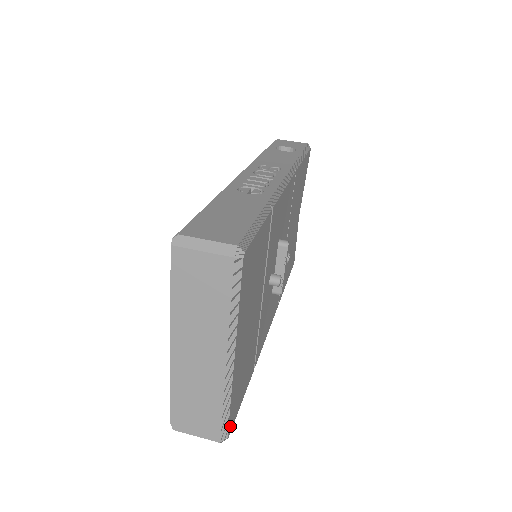
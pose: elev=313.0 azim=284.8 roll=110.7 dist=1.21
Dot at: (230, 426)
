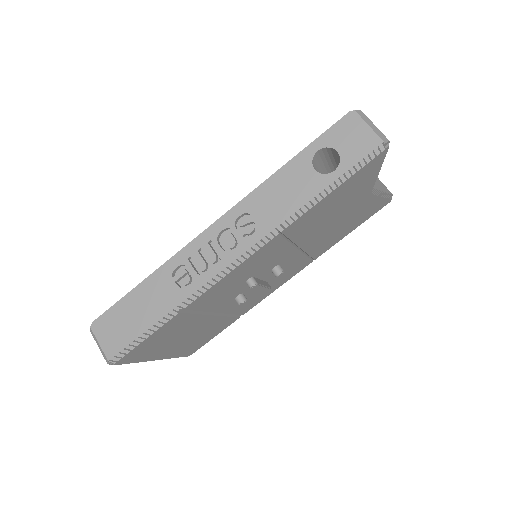
Dot at: (190, 353)
